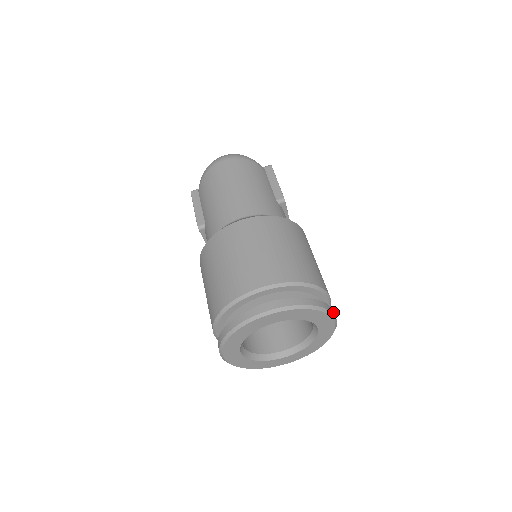
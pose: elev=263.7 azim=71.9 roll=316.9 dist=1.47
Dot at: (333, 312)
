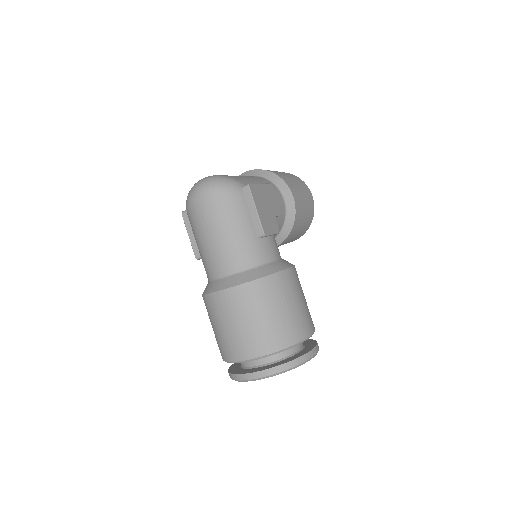
Dot at: (310, 355)
